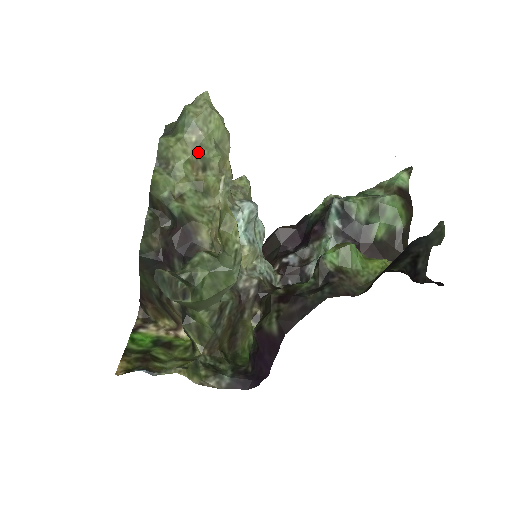
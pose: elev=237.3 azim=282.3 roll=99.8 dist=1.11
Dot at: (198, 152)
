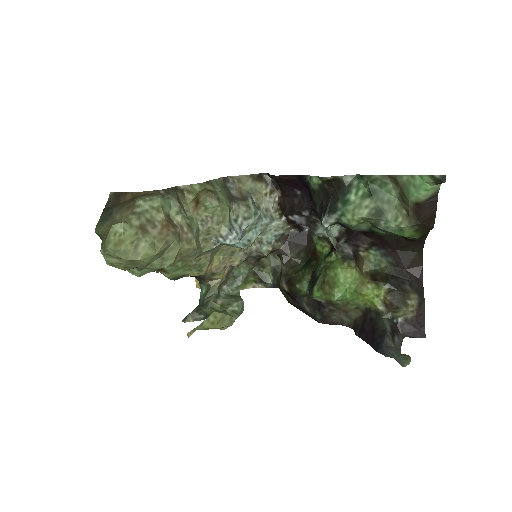
Dot at: occluded
